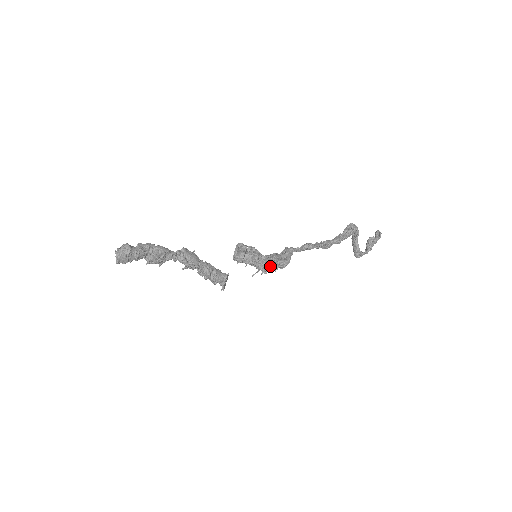
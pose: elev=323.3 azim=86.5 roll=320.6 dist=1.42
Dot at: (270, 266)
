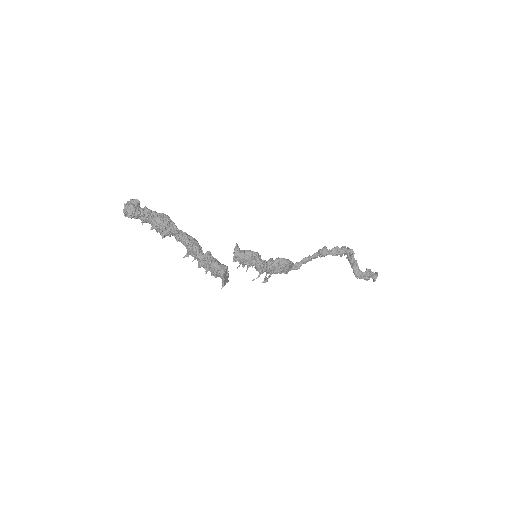
Dot at: (270, 262)
